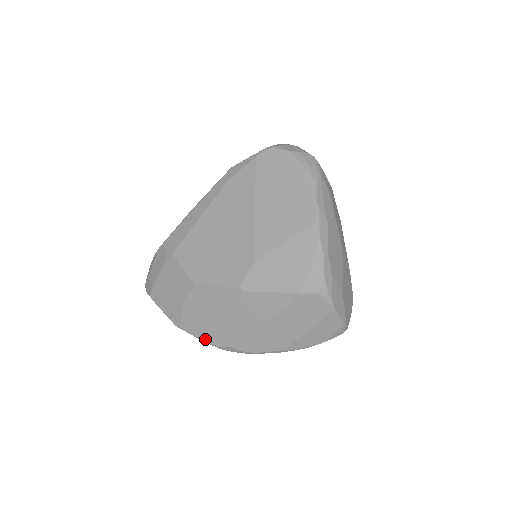
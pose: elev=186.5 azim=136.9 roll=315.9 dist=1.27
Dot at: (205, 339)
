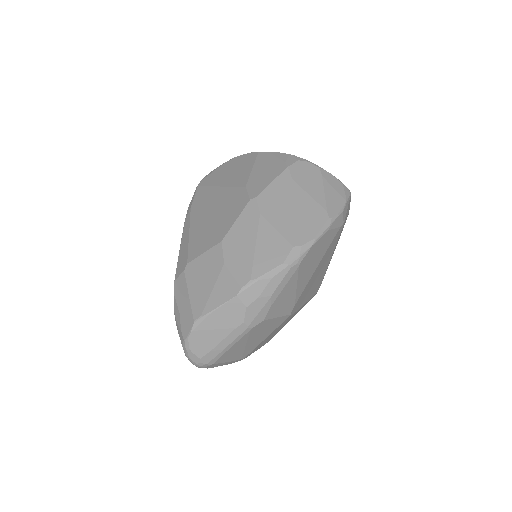
Dot at: (269, 269)
